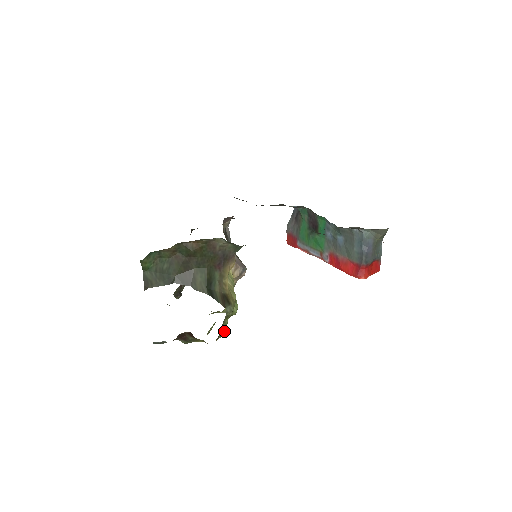
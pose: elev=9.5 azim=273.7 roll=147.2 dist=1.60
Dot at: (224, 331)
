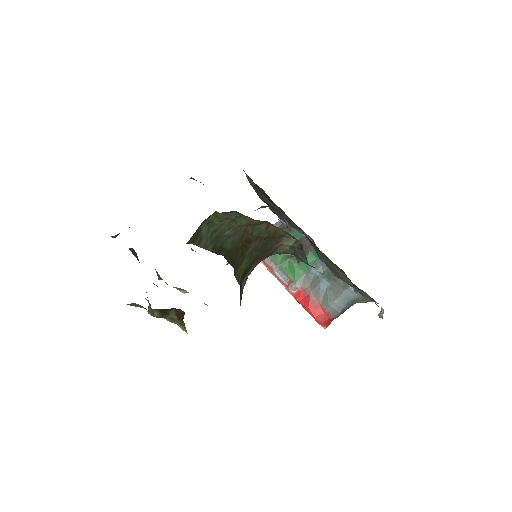
Dot at: occluded
